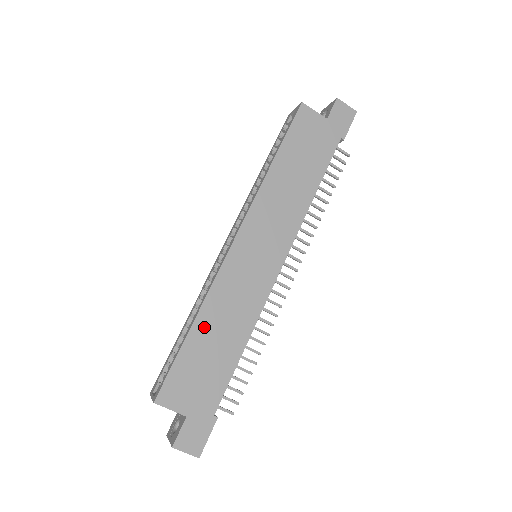
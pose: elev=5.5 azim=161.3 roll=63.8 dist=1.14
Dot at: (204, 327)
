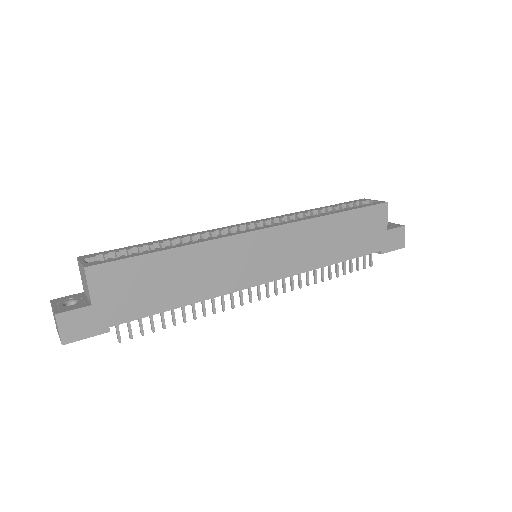
Dot at: (178, 259)
